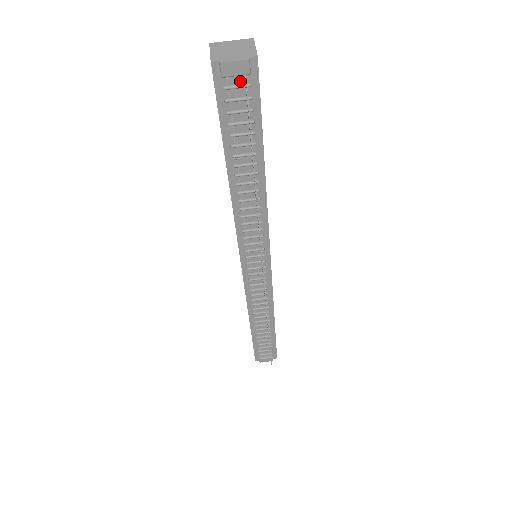
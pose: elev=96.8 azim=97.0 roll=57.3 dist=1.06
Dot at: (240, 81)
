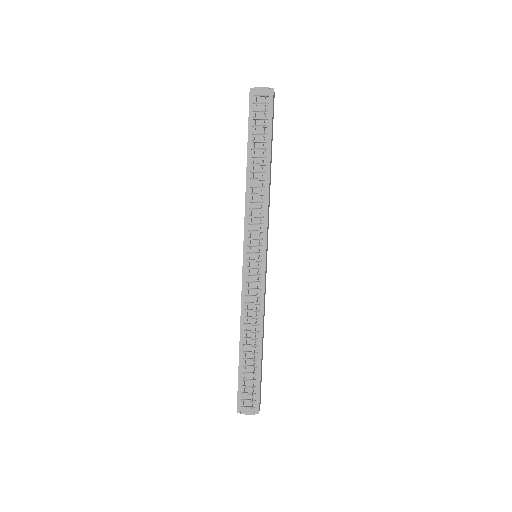
Dot at: (263, 101)
